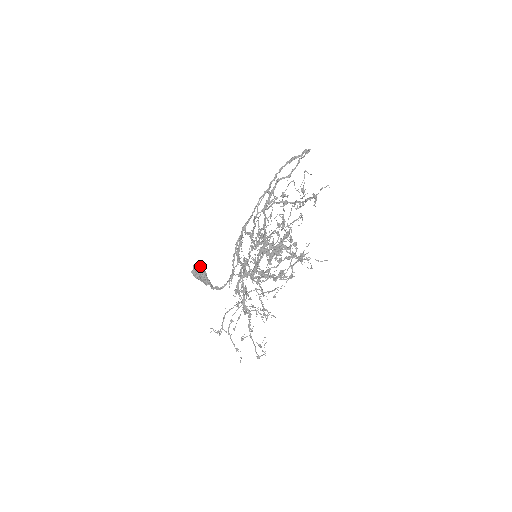
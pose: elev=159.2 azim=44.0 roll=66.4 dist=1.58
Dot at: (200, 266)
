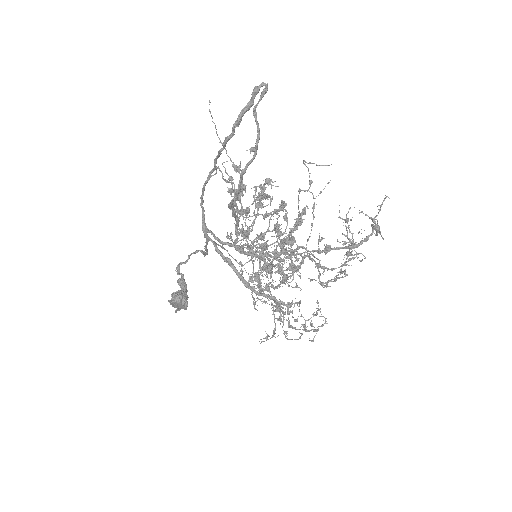
Dot at: (182, 301)
